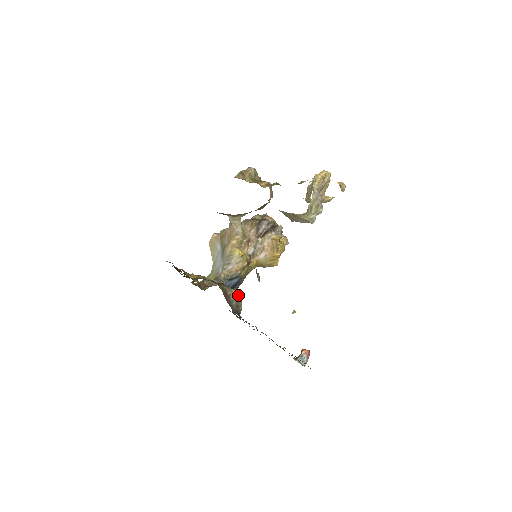
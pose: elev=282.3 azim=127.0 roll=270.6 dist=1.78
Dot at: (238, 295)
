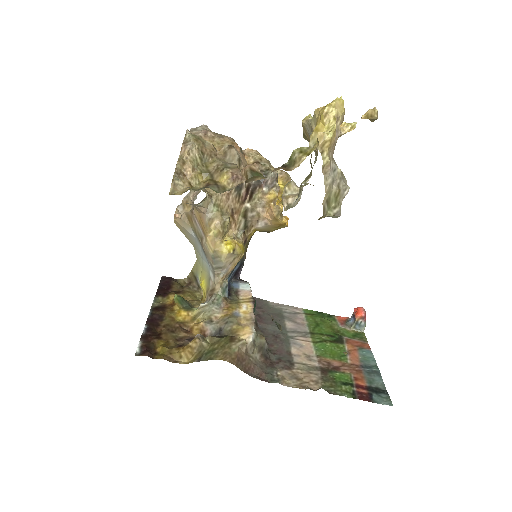
Dot at: (255, 334)
